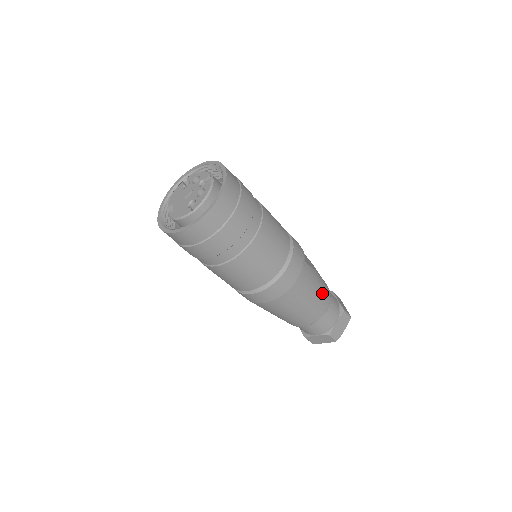
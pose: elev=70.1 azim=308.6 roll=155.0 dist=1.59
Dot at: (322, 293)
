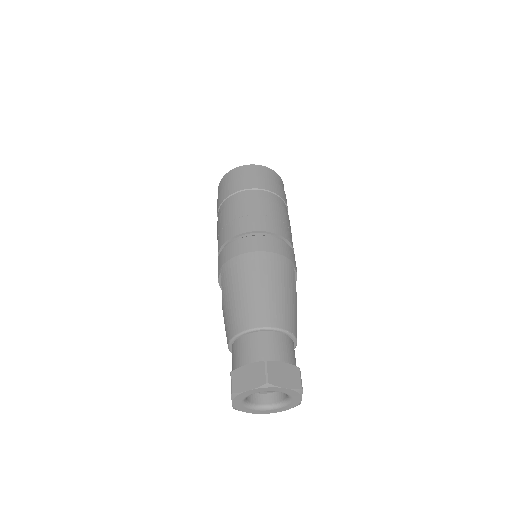
Dot at: (290, 310)
